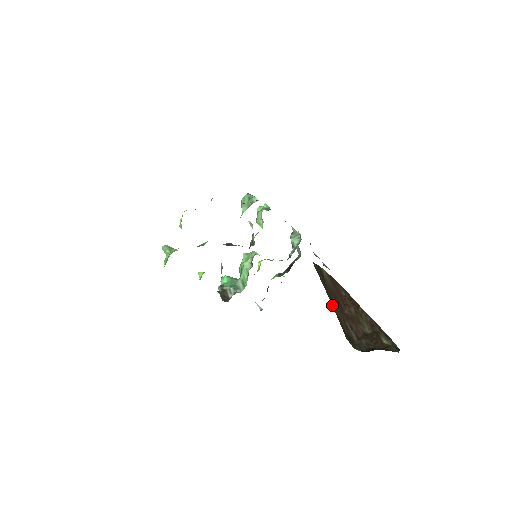
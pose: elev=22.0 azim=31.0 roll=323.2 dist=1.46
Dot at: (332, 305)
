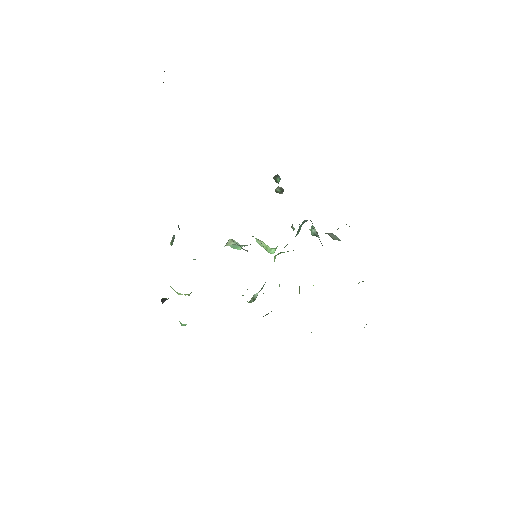
Dot at: occluded
